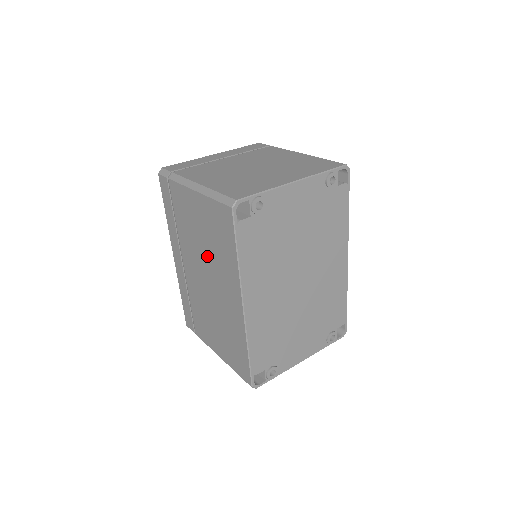
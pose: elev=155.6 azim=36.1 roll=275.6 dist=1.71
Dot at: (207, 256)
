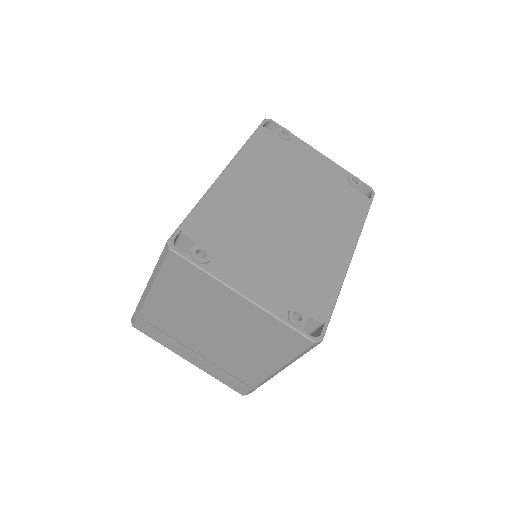
Dot at: occluded
